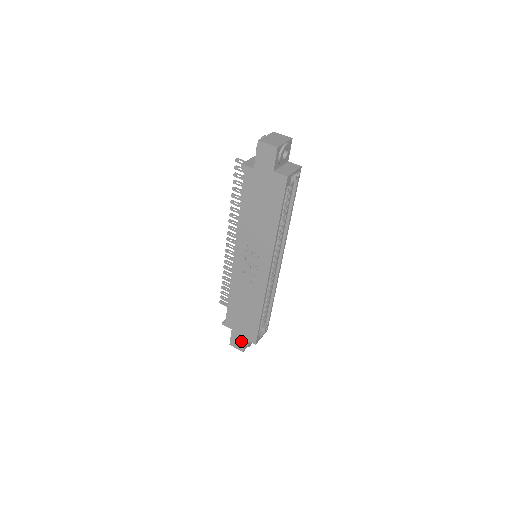
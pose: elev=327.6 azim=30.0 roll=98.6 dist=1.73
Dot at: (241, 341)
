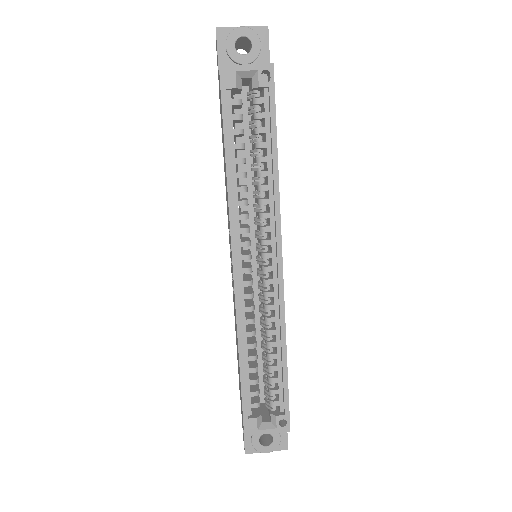
Dot at: occluded
